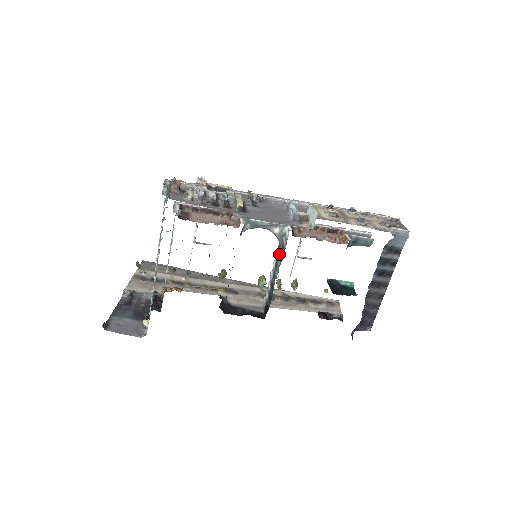
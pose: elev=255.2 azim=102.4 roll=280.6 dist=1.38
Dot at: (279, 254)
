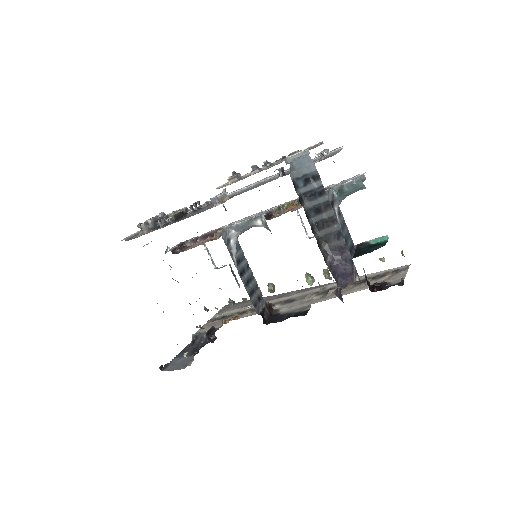
Dot at: occluded
